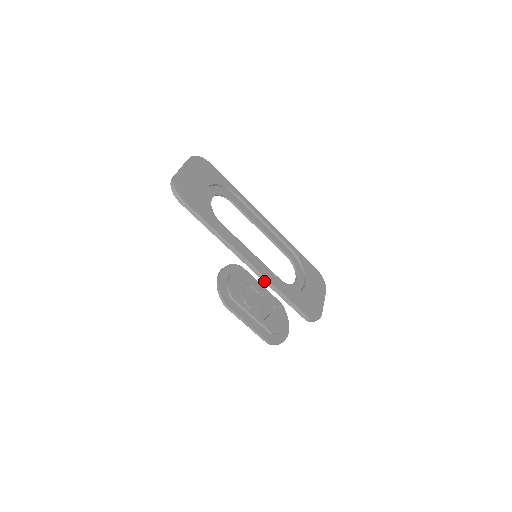
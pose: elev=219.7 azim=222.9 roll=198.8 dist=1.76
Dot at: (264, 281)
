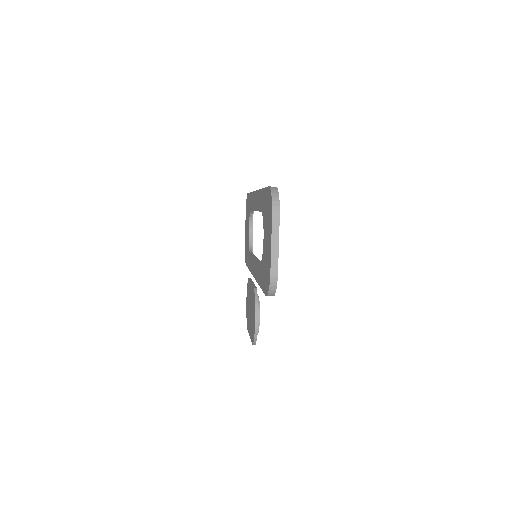
Dot at: occluded
